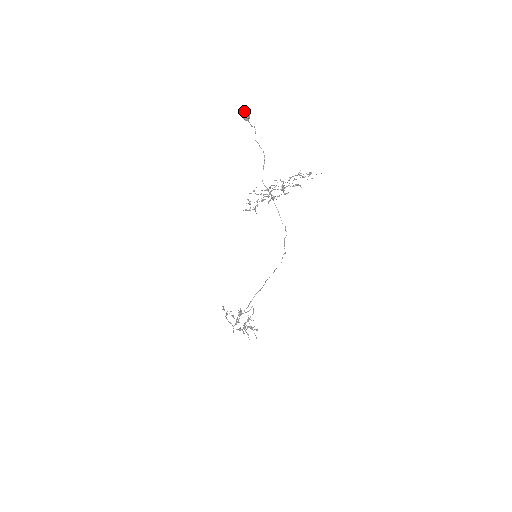
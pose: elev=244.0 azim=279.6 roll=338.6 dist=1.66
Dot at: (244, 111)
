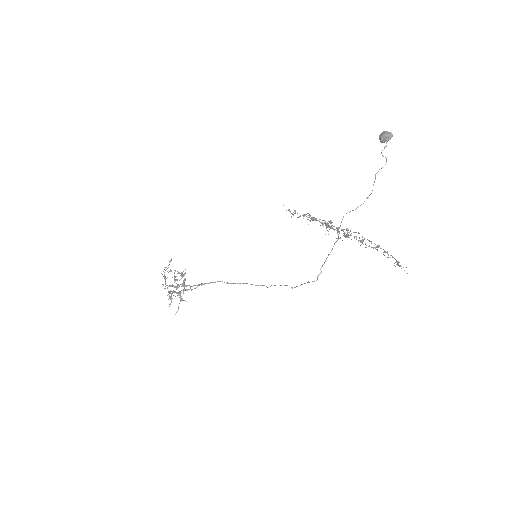
Dot at: occluded
